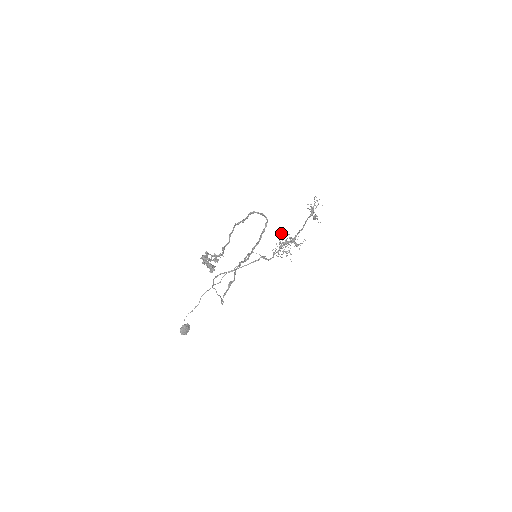
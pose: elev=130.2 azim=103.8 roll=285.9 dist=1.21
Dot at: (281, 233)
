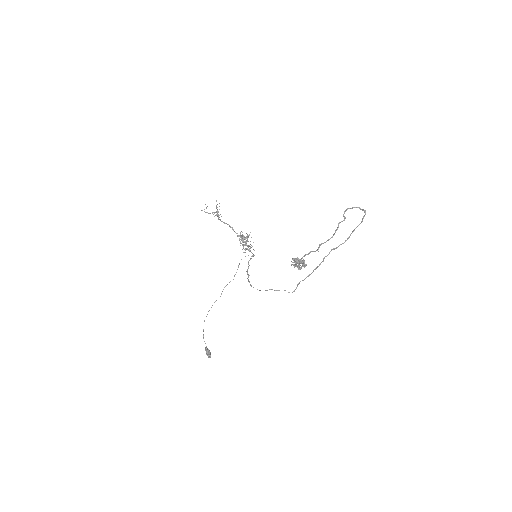
Dot at: occluded
